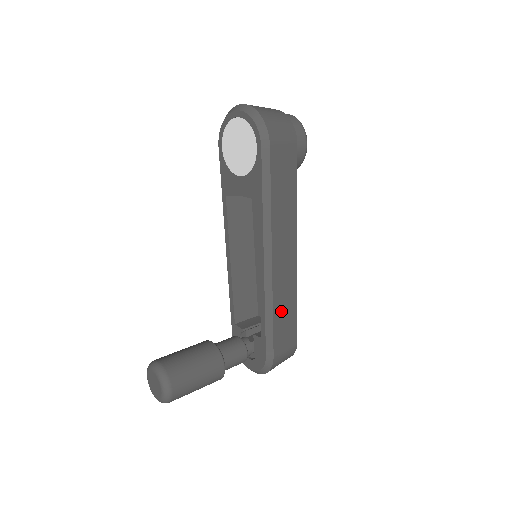
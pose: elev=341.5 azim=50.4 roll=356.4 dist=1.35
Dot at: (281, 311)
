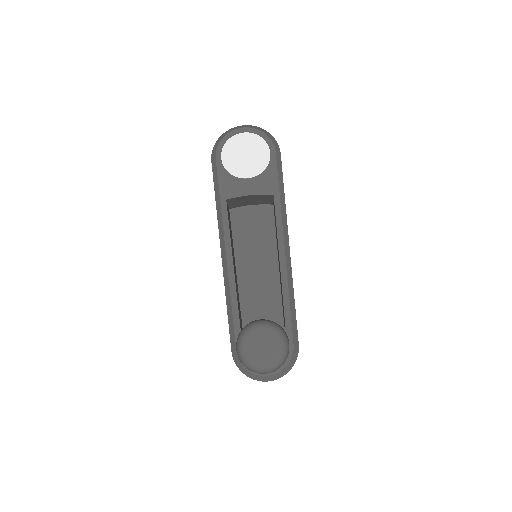
Dot at: occluded
